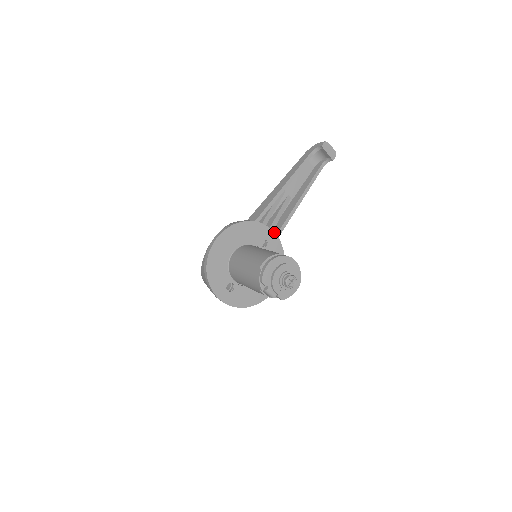
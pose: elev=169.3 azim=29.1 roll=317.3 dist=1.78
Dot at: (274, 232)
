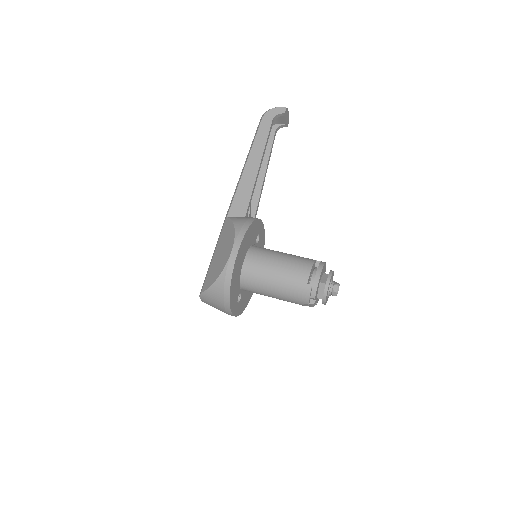
Dot at: occluded
